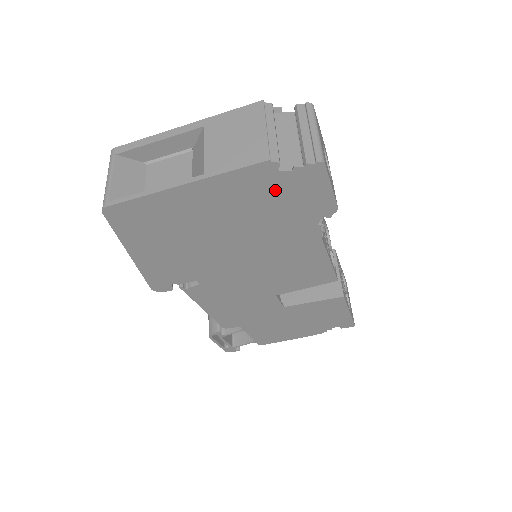
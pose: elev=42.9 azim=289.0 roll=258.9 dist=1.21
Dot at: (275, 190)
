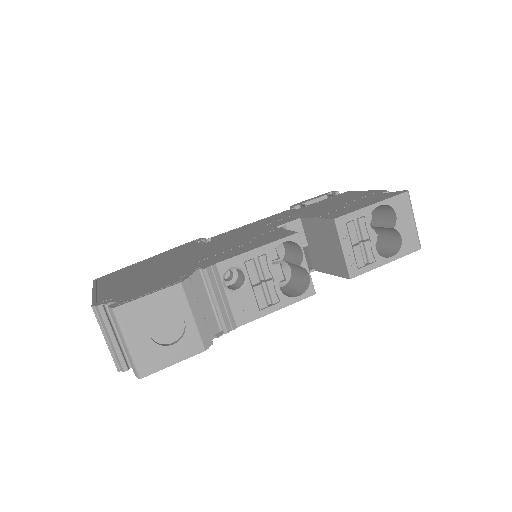
Dot at: occluded
